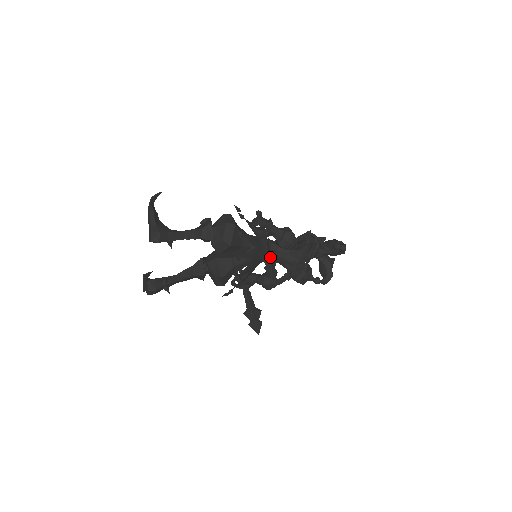
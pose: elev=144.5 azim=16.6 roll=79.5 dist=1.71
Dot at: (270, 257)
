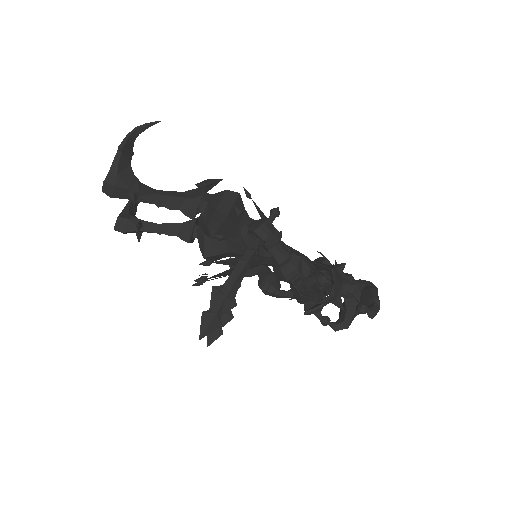
Dot at: (227, 297)
